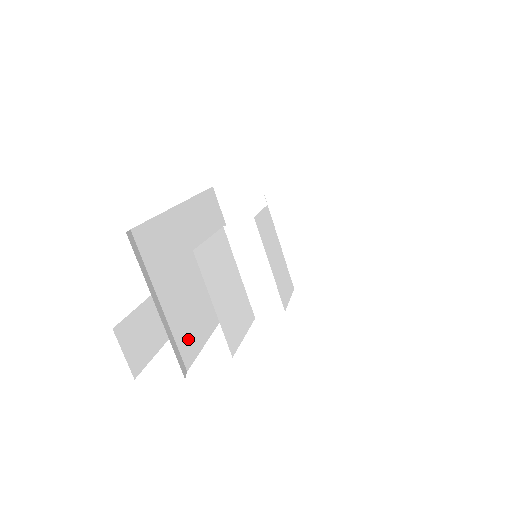
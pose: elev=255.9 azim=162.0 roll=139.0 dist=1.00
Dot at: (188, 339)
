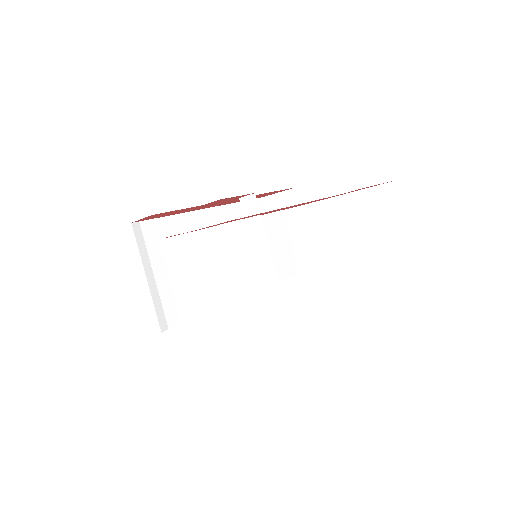
Dot at: occluded
